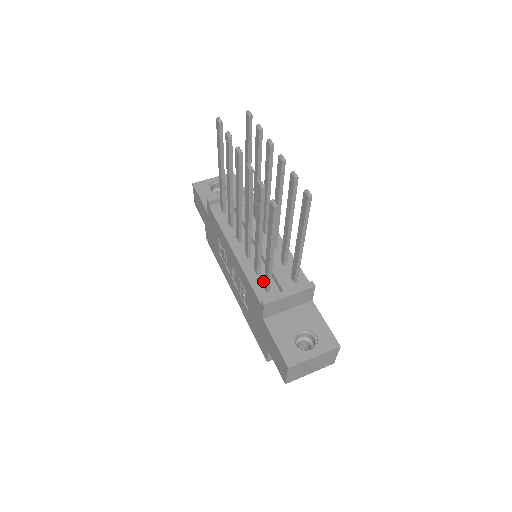
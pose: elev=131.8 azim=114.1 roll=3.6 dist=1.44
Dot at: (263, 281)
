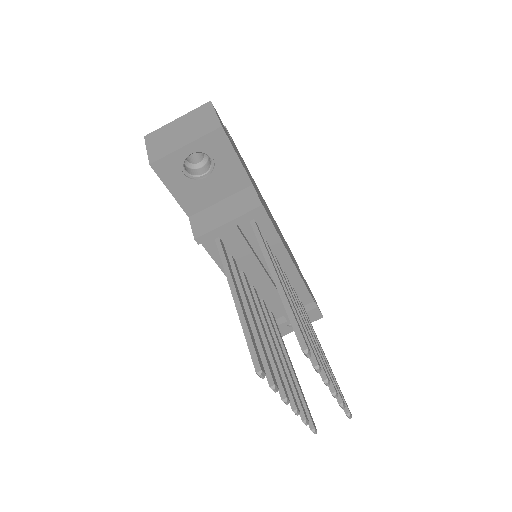
Dot at: (267, 308)
